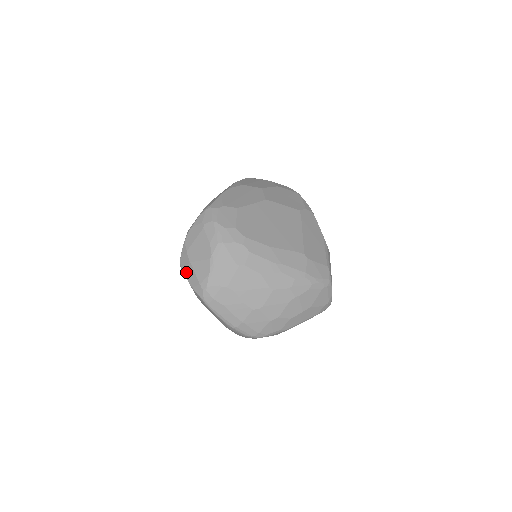
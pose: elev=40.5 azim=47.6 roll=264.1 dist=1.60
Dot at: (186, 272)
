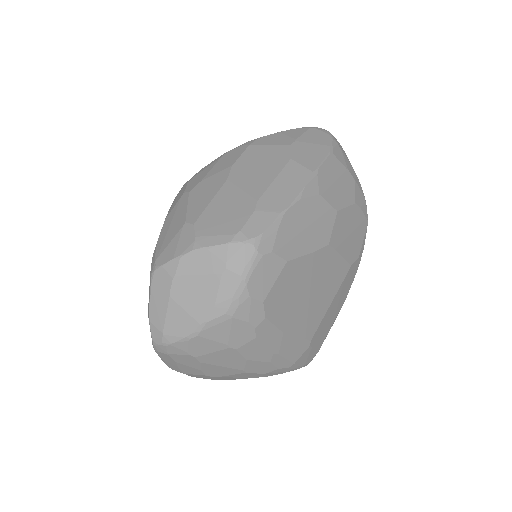
Dot at: (155, 296)
